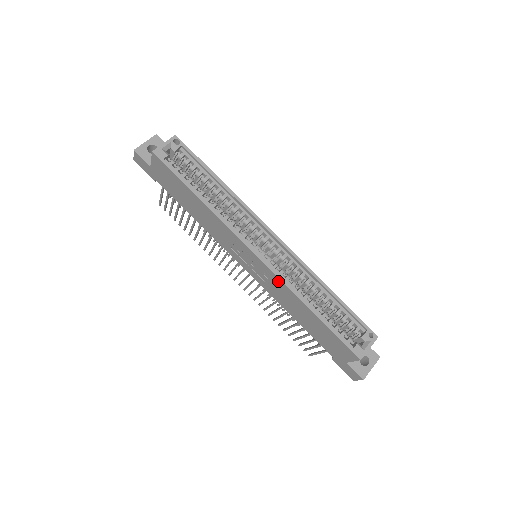
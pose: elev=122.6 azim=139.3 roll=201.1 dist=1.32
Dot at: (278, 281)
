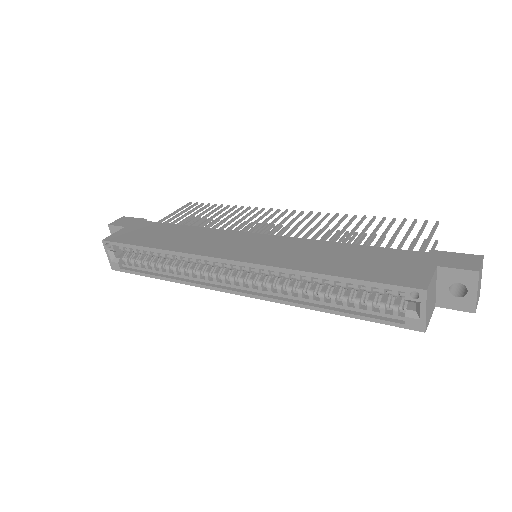
Dot at: (276, 298)
